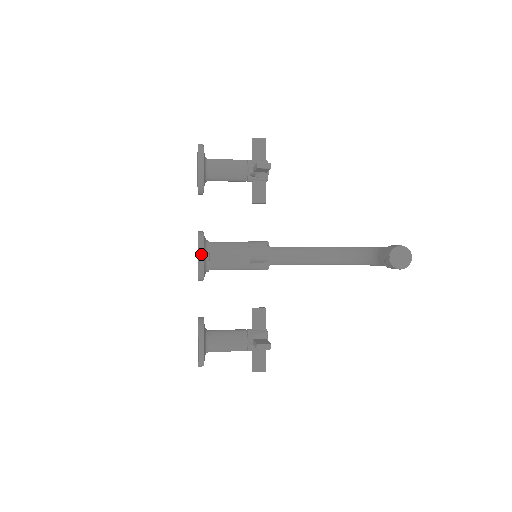
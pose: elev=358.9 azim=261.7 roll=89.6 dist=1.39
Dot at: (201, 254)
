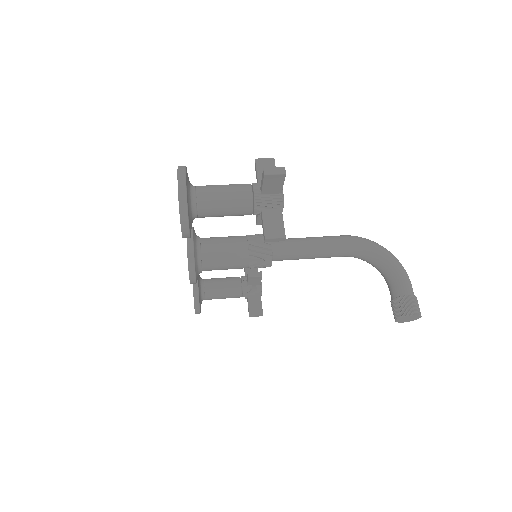
Dot at: (193, 280)
